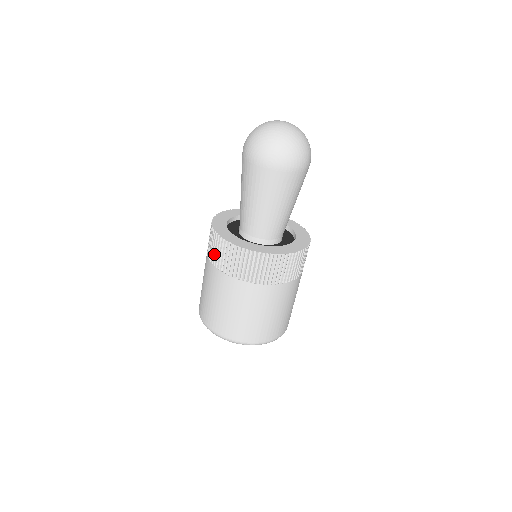
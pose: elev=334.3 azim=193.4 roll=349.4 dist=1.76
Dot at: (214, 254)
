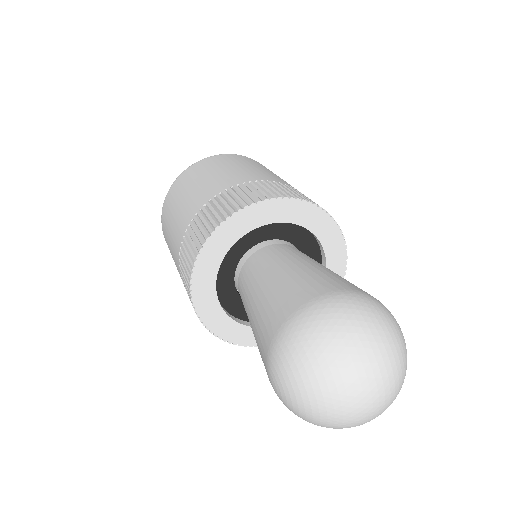
Dot at: (191, 234)
